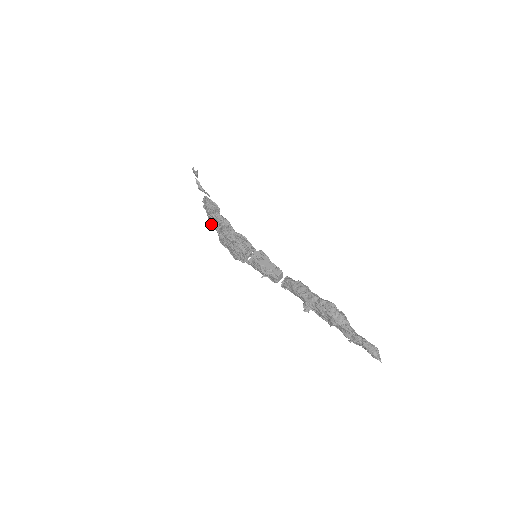
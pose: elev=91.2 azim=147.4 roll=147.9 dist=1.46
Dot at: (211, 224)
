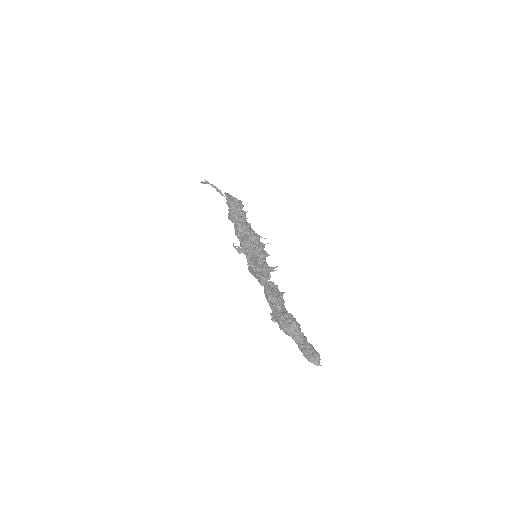
Dot at: occluded
